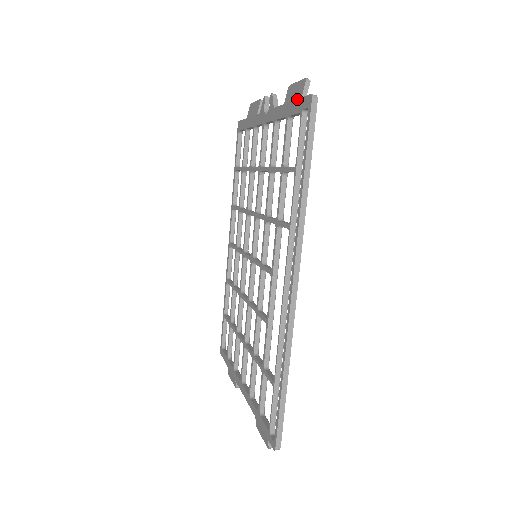
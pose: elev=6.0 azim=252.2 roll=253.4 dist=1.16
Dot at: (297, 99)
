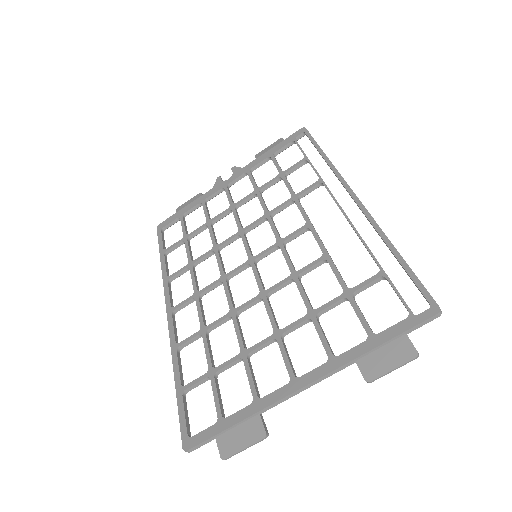
Dot at: (283, 140)
